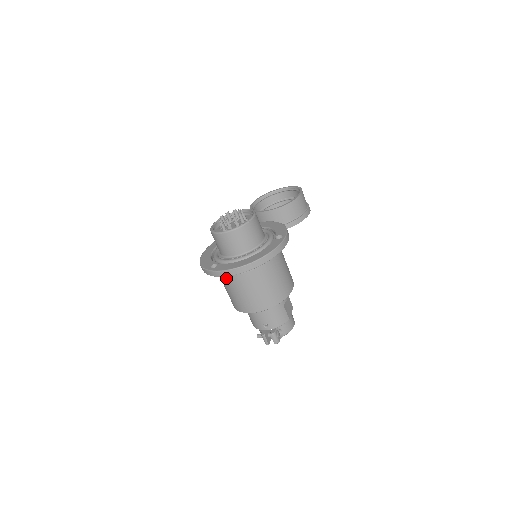
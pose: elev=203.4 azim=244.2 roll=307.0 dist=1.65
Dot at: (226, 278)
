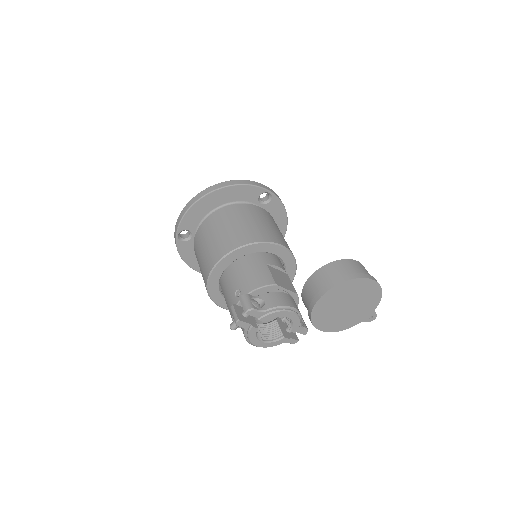
Dot at: (195, 242)
